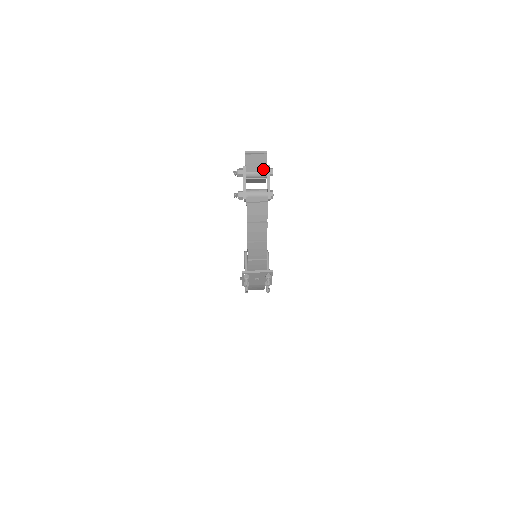
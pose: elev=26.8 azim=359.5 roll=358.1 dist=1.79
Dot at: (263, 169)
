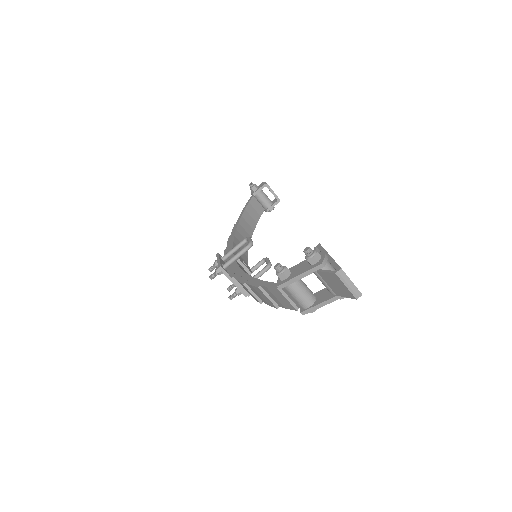
Dot at: (336, 291)
